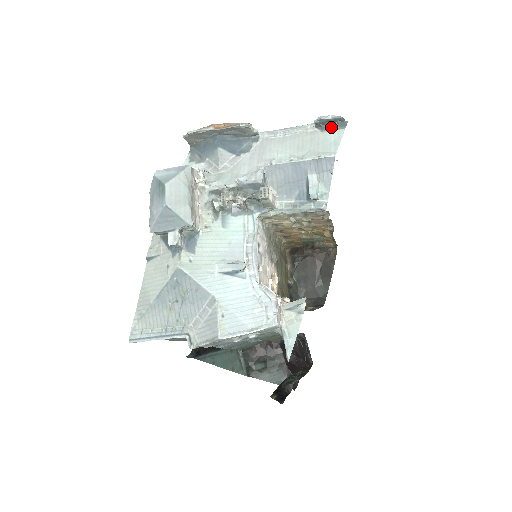
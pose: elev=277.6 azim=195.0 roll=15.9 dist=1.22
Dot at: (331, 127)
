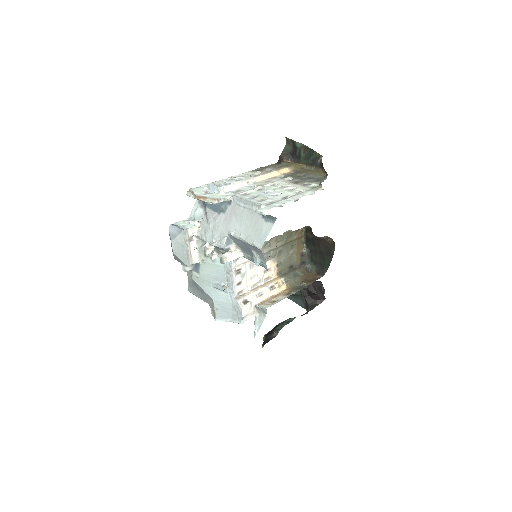
Dot at: (267, 217)
